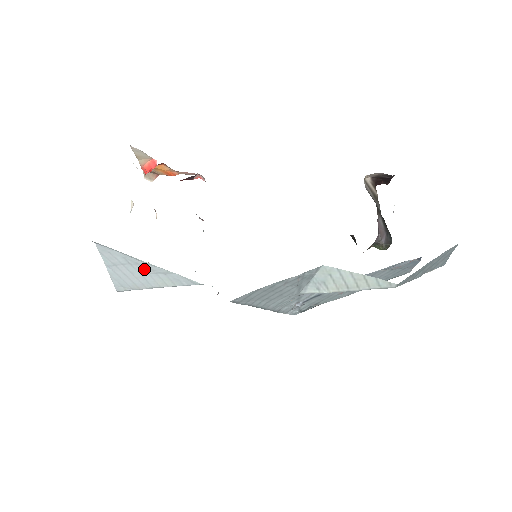
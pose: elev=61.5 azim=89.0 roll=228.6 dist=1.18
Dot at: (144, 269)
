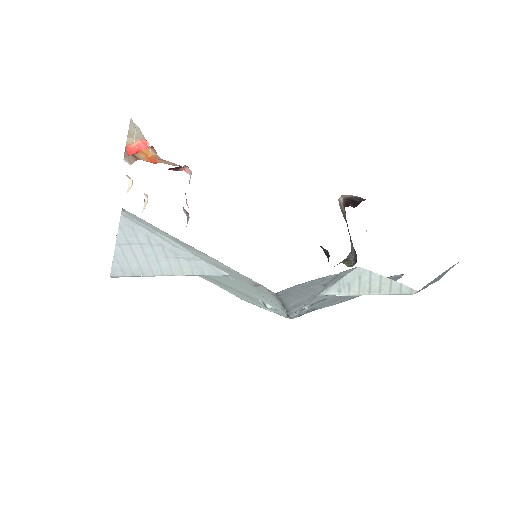
Dot at: (165, 252)
